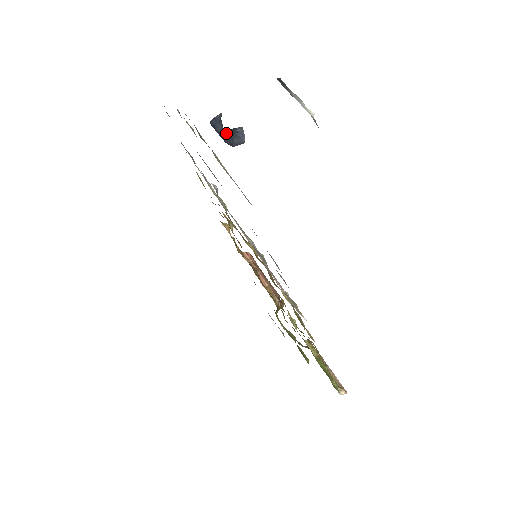
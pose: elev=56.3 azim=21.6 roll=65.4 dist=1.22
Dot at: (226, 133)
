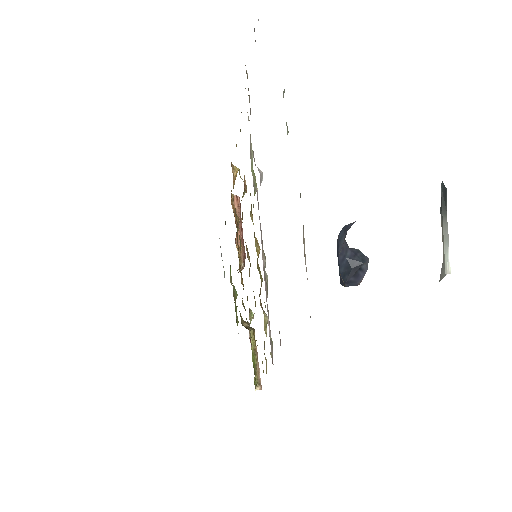
Dot at: (347, 261)
